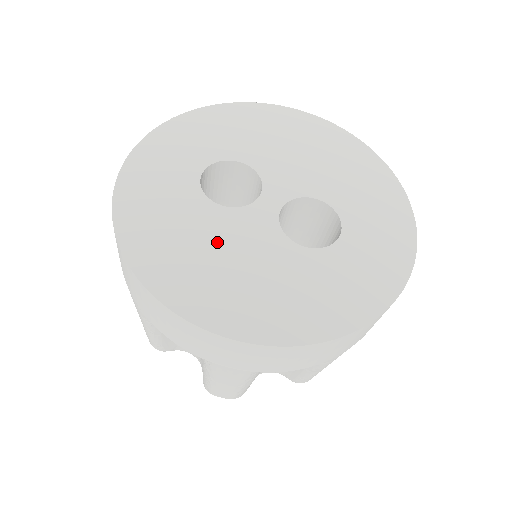
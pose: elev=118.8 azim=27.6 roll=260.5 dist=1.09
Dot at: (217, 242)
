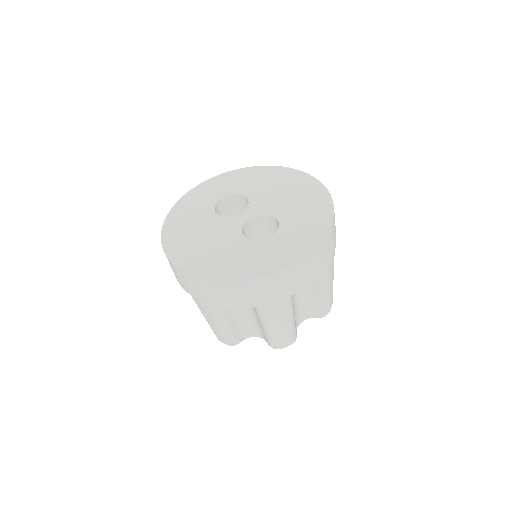
Dot at: (205, 231)
